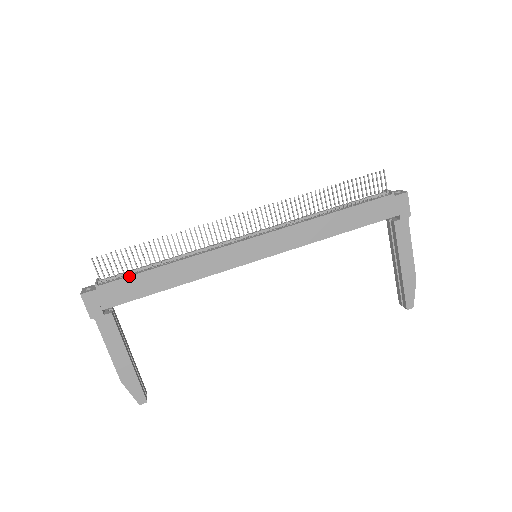
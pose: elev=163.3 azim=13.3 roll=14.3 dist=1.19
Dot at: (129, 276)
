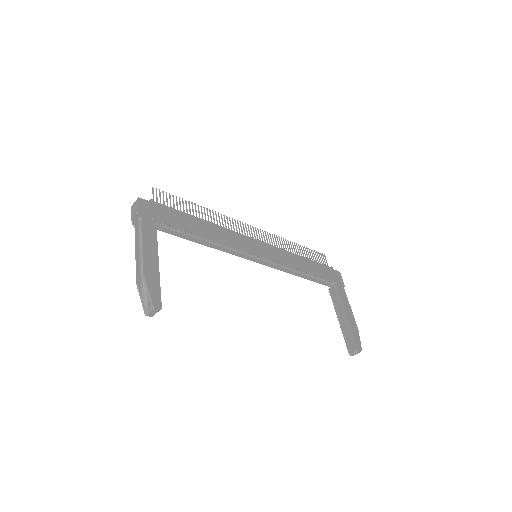
Dot at: occluded
